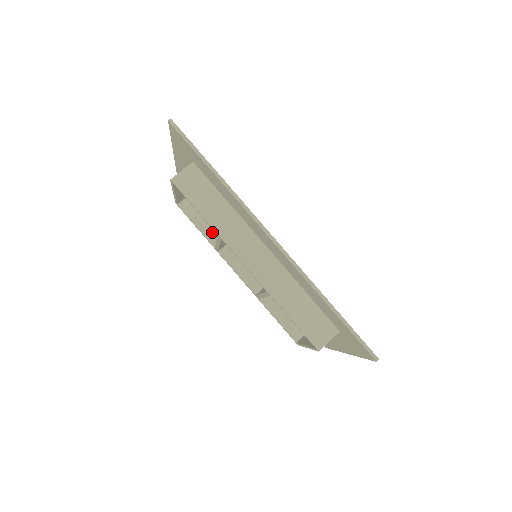
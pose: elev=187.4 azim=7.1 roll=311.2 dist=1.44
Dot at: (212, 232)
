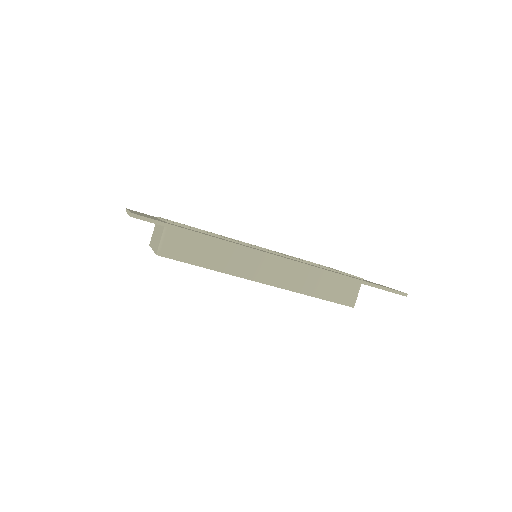
Dot at: occluded
